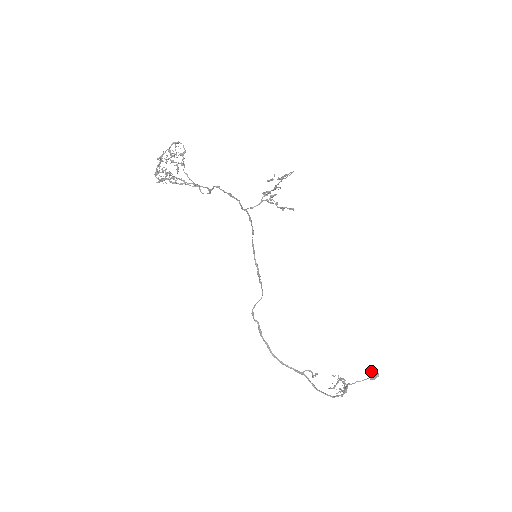
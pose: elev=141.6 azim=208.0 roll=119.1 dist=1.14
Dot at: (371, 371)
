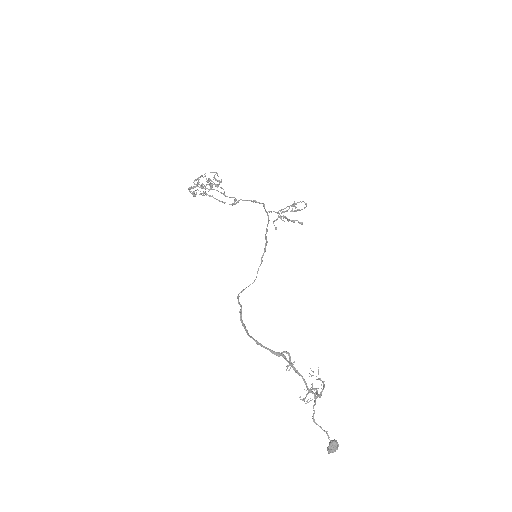
Dot at: occluded
